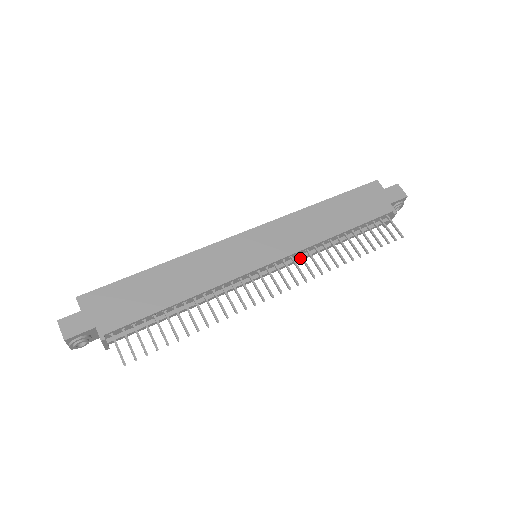
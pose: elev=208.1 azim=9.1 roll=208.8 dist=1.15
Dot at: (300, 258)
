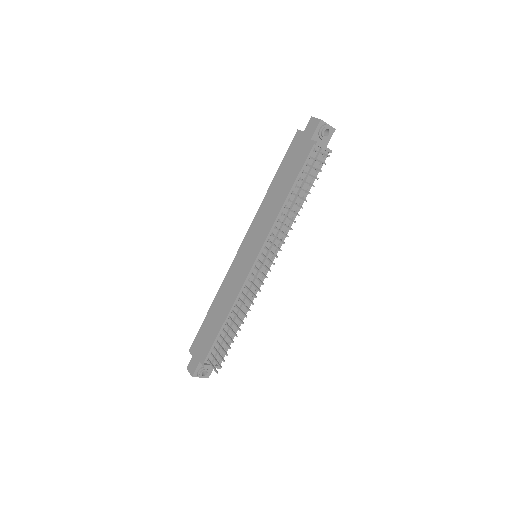
Dot at: (277, 235)
